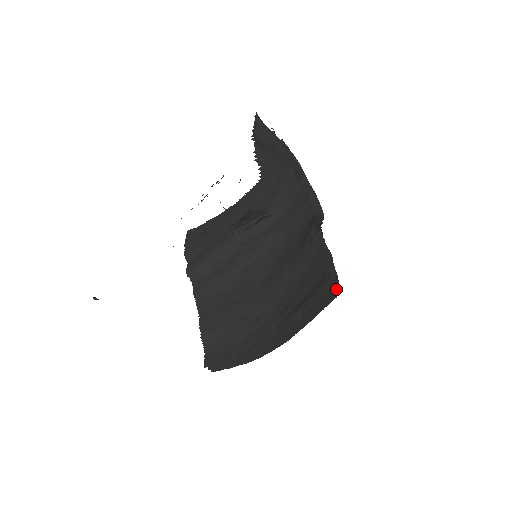
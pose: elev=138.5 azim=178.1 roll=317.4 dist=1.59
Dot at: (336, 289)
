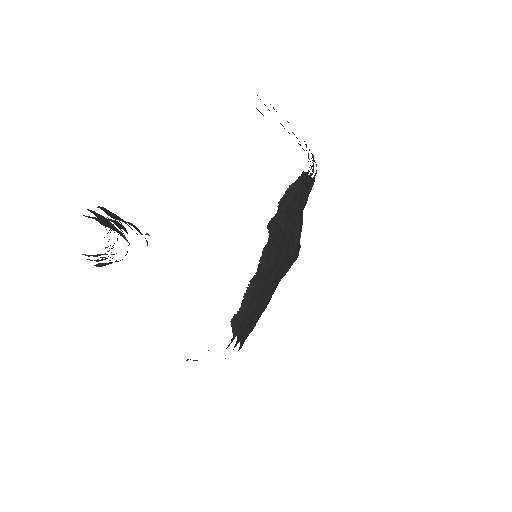
Dot at: occluded
